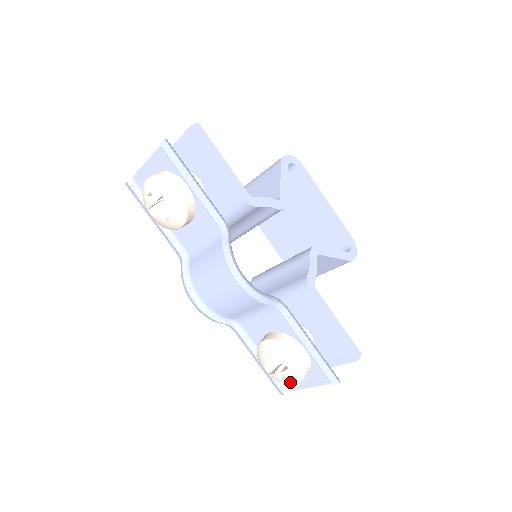
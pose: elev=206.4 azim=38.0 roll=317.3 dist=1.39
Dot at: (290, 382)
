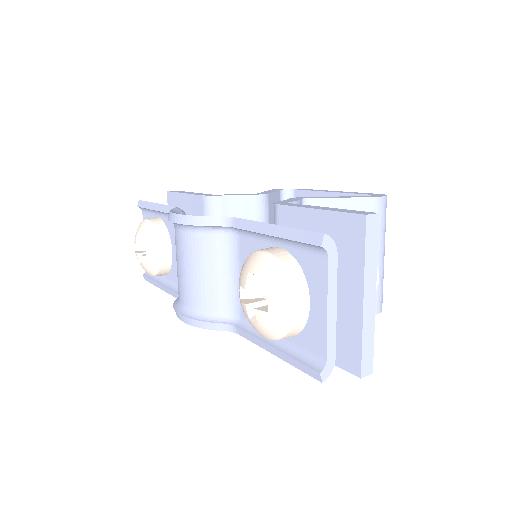
Dot at: (278, 305)
